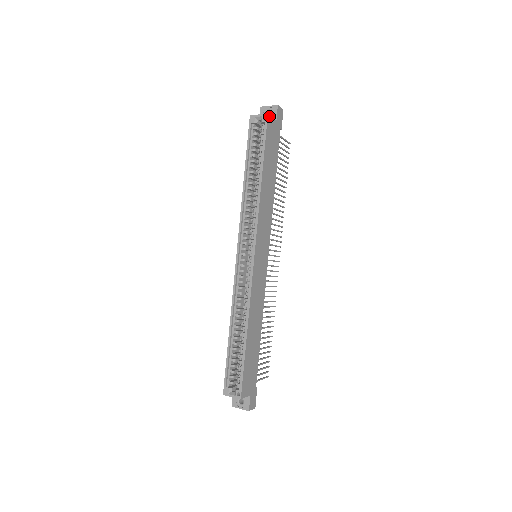
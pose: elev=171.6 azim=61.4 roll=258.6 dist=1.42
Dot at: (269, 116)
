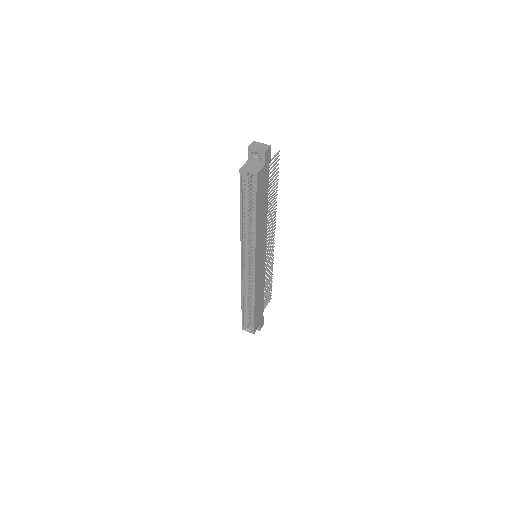
Dot at: (258, 173)
